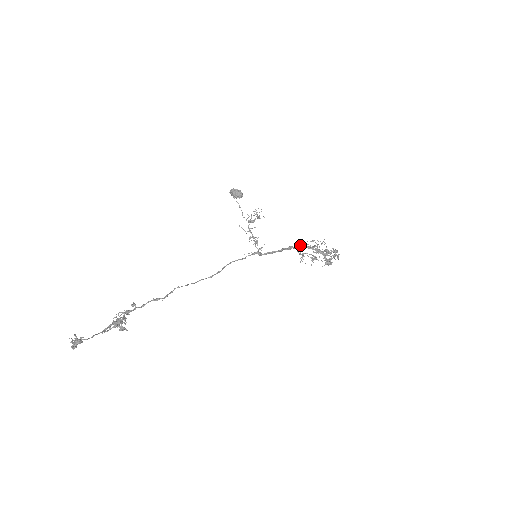
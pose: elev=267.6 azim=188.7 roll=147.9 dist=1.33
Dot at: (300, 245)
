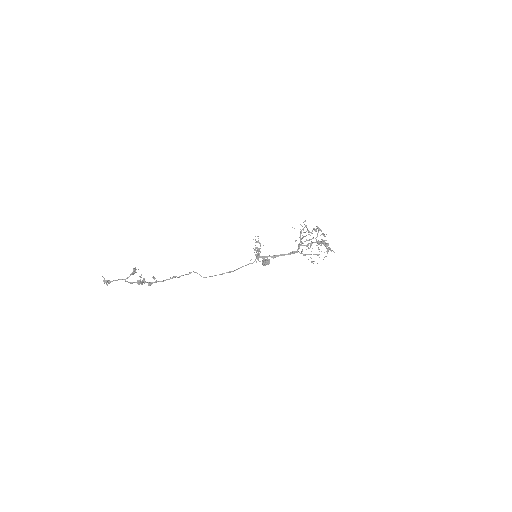
Dot at: (298, 246)
